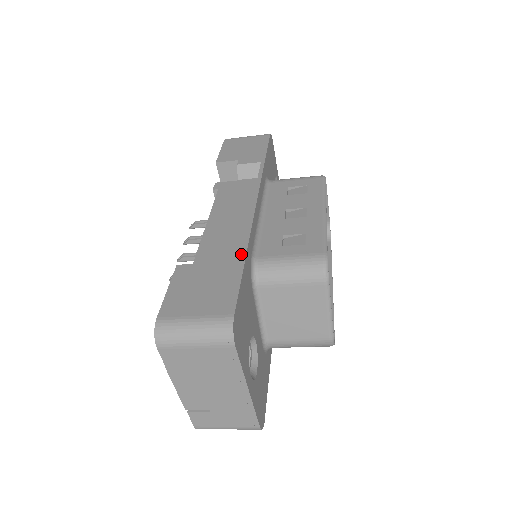
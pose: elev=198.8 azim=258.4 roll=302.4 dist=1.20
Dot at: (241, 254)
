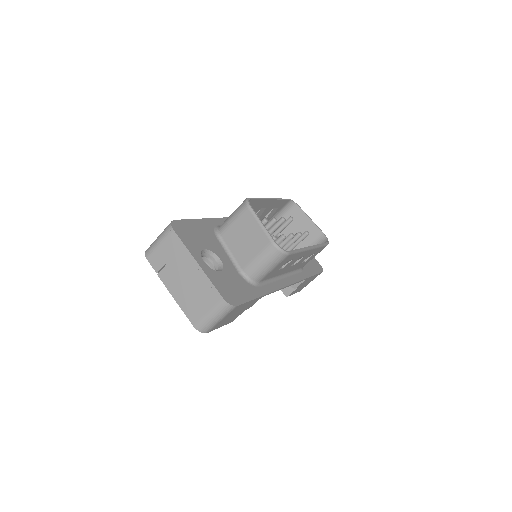
Dot at: occluded
